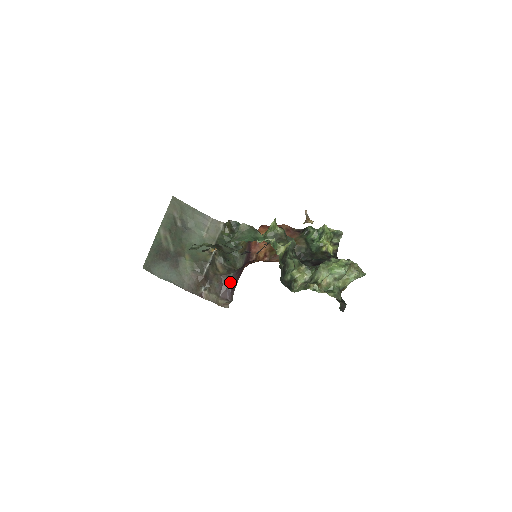
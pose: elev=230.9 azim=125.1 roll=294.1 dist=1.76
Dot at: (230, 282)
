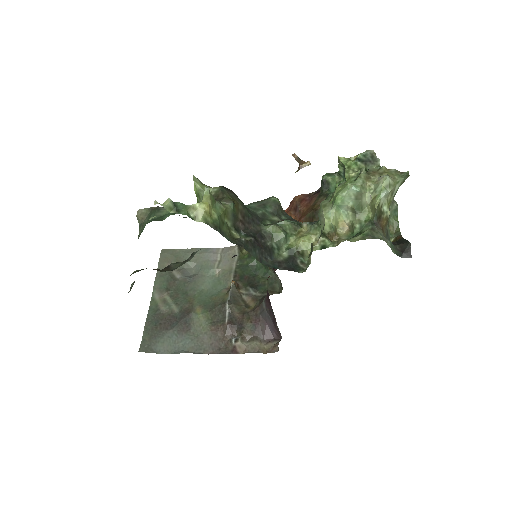
Dot at: (266, 313)
